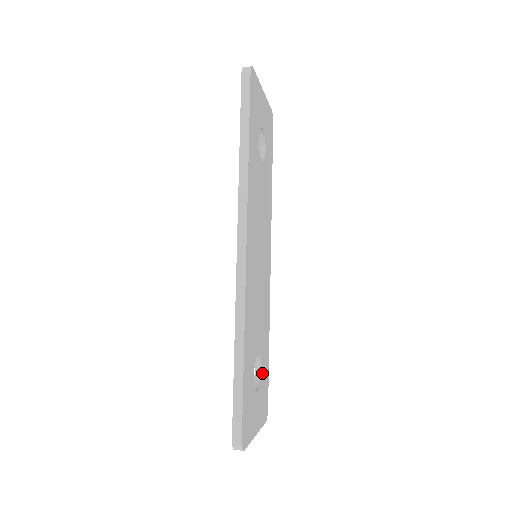
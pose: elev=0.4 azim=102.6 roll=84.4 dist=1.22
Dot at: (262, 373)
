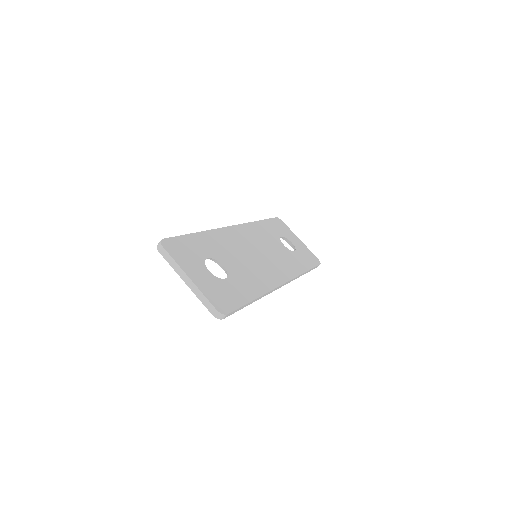
Dot at: (227, 283)
